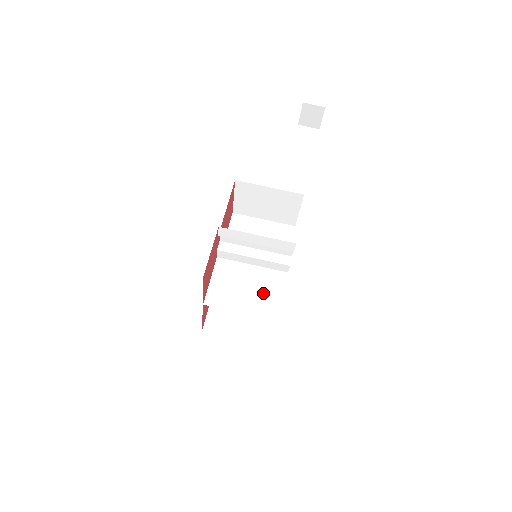
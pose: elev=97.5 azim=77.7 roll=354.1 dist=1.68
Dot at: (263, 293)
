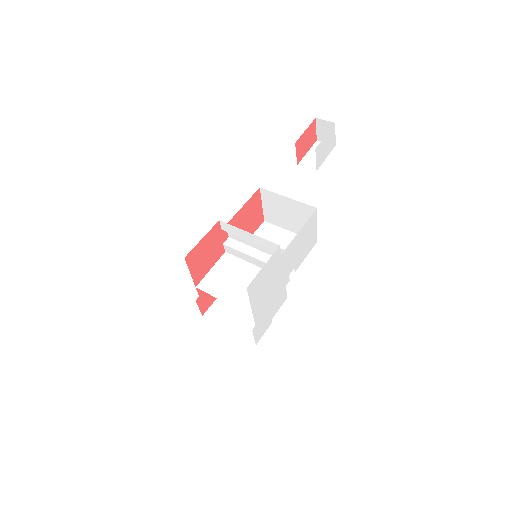
Dot at: occluded
